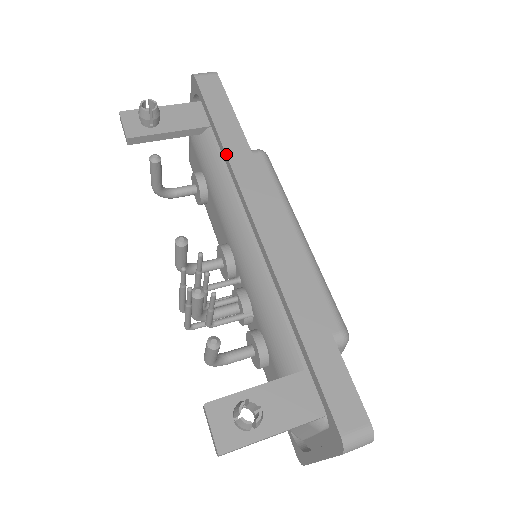
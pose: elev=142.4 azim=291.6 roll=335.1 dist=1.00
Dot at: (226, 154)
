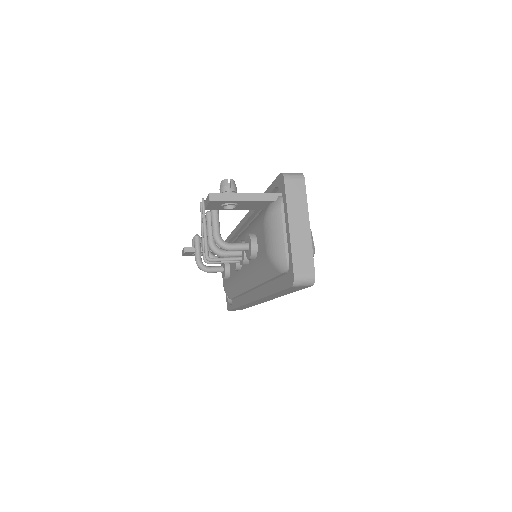
Dot at: (234, 229)
